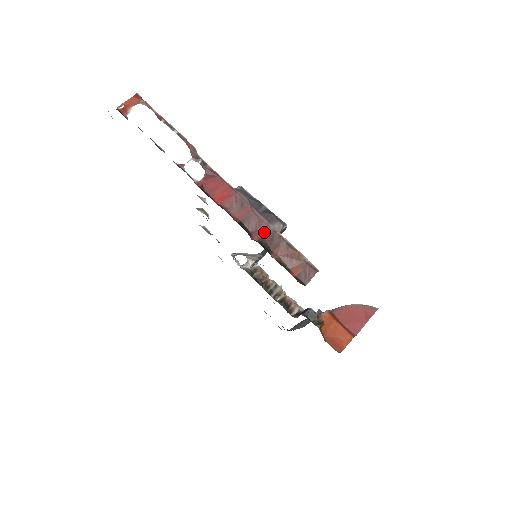
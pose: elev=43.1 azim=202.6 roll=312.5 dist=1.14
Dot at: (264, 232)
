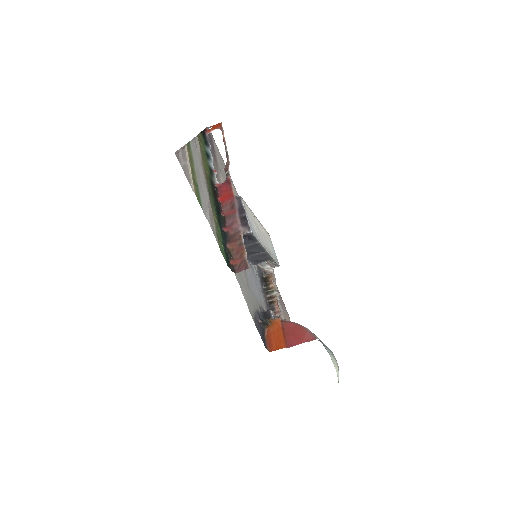
Dot at: (233, 229)
